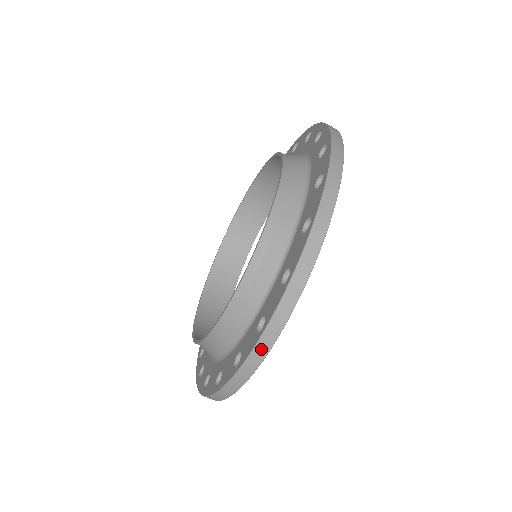
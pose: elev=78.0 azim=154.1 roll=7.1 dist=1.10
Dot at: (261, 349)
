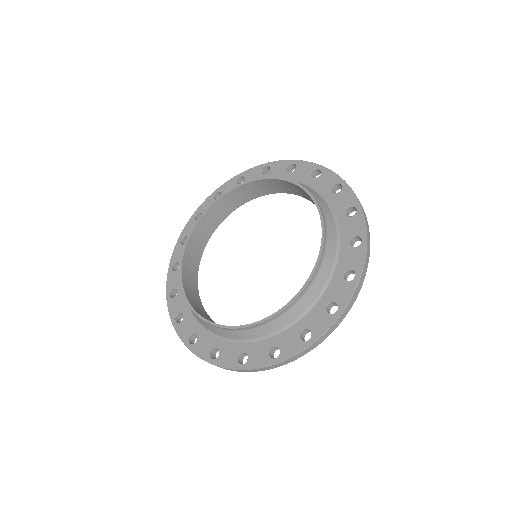
Dot at: (365, 217)
